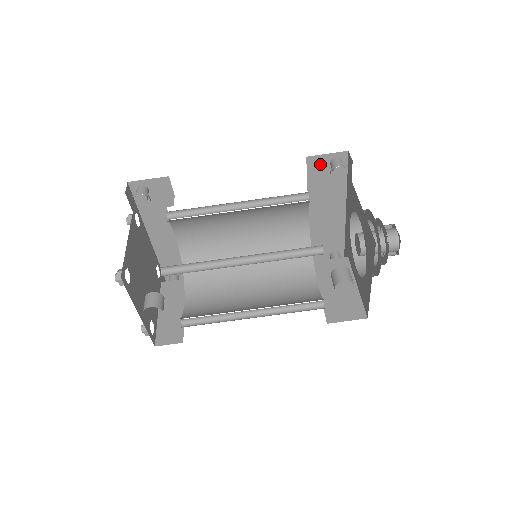
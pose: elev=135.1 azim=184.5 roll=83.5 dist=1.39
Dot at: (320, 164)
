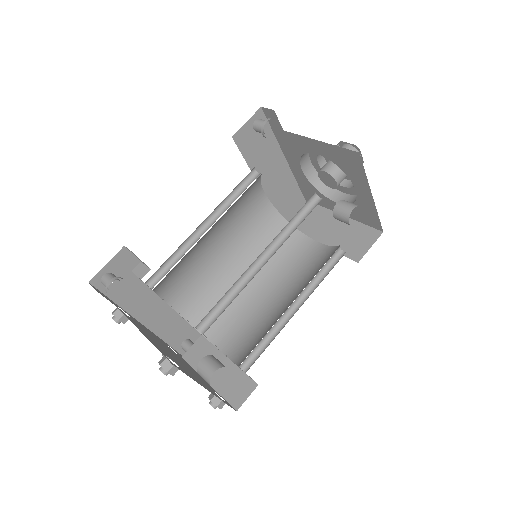
Dot at: (246, 136)
